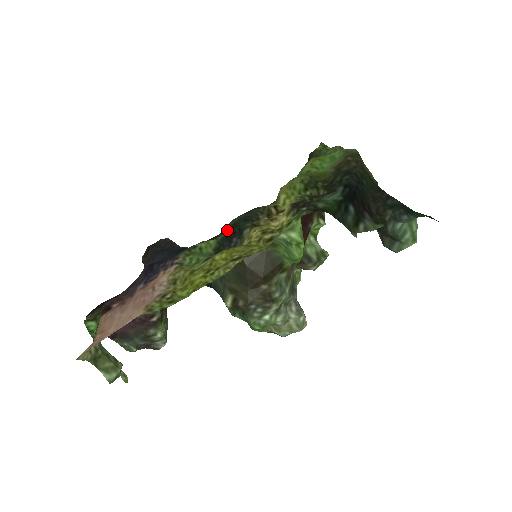
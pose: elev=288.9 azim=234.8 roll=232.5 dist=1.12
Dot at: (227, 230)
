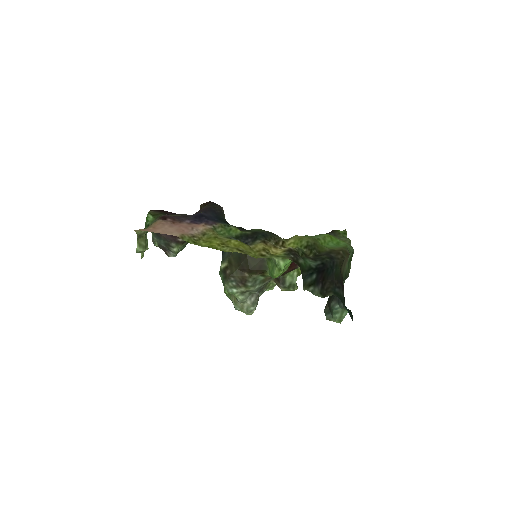
Dot at: (251, 232)
